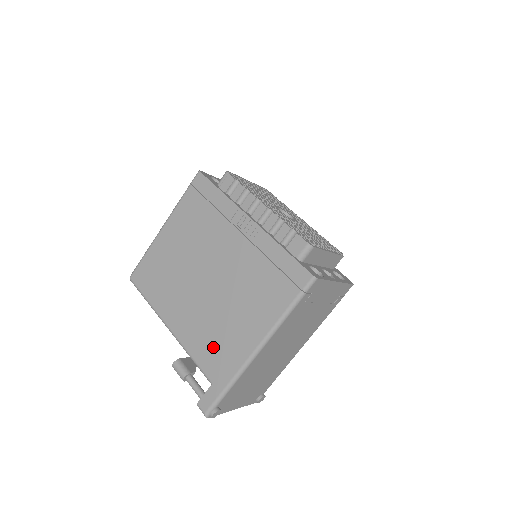
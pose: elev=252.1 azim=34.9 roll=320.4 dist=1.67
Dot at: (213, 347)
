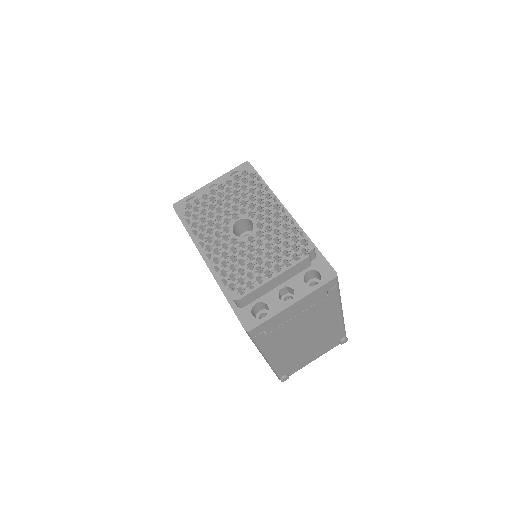
Dot at: occluded
